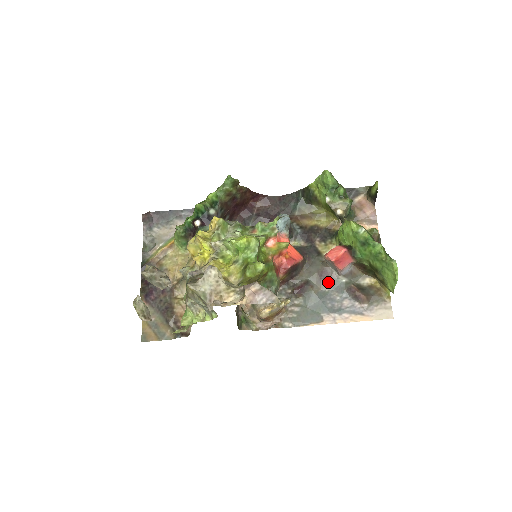
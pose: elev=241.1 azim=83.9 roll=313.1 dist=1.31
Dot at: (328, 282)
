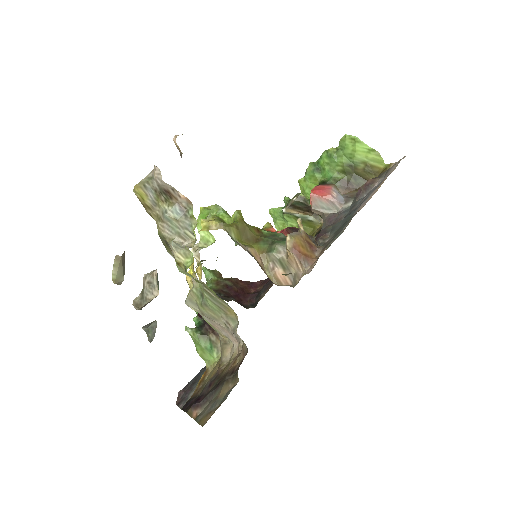
Dot at: (340, 217)
